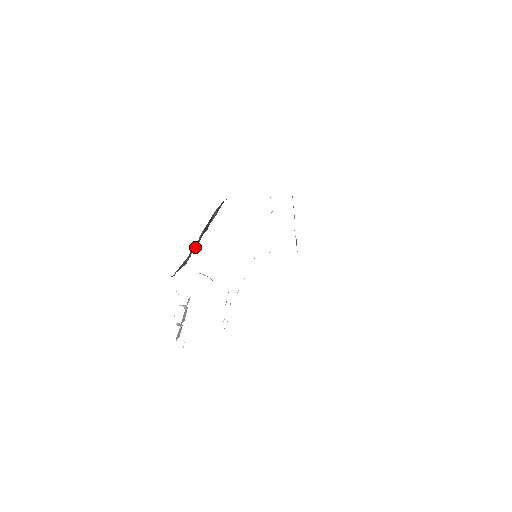
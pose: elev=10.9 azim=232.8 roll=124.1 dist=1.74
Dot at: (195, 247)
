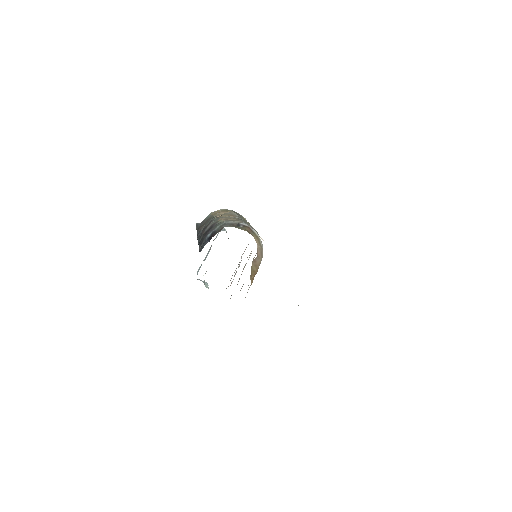
Dot at: occluded
